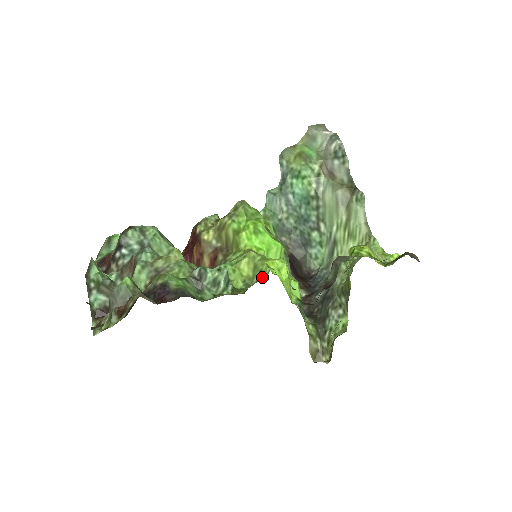
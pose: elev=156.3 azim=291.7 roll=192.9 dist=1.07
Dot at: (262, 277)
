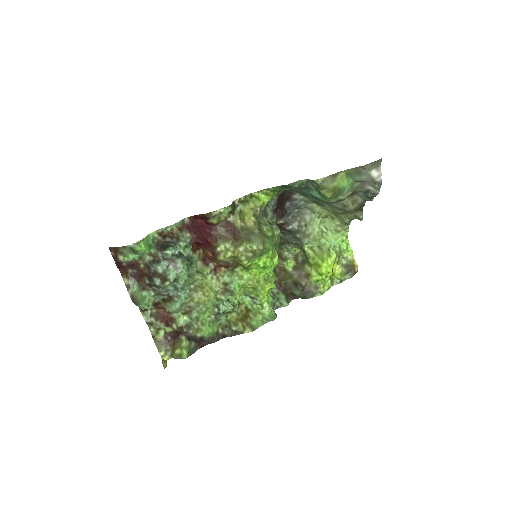
Dot at: (258, 302)
